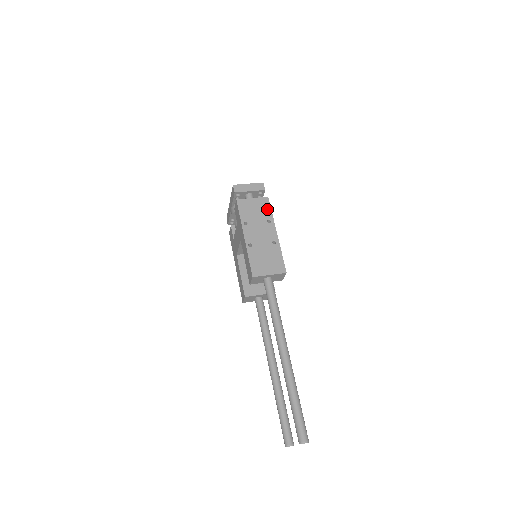
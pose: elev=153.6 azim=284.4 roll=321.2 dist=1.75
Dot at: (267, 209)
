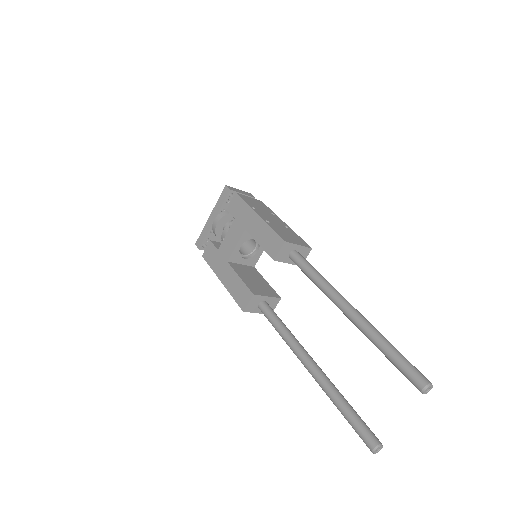
Dot at: (266, 207)
